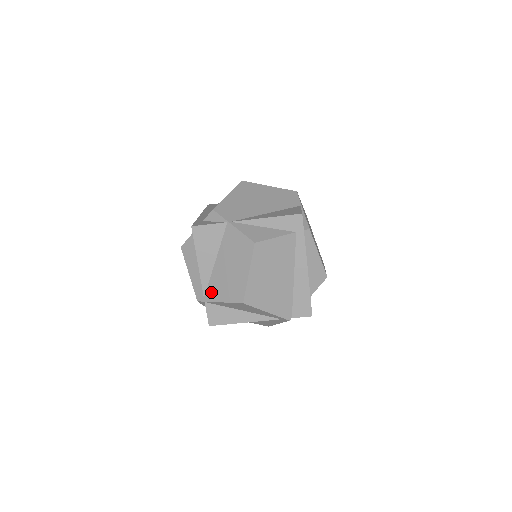
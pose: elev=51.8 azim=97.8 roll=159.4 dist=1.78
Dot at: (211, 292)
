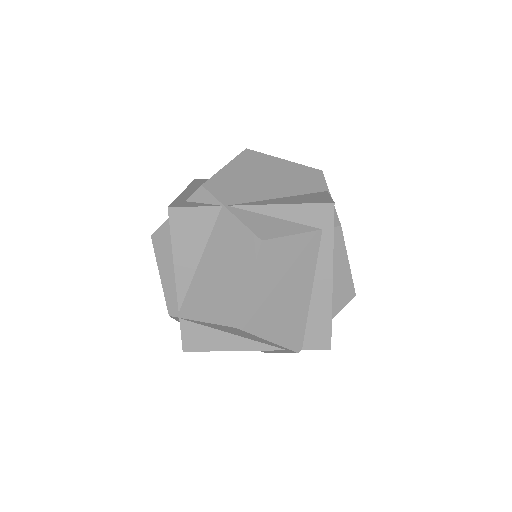
Dot at: (190, 305)
